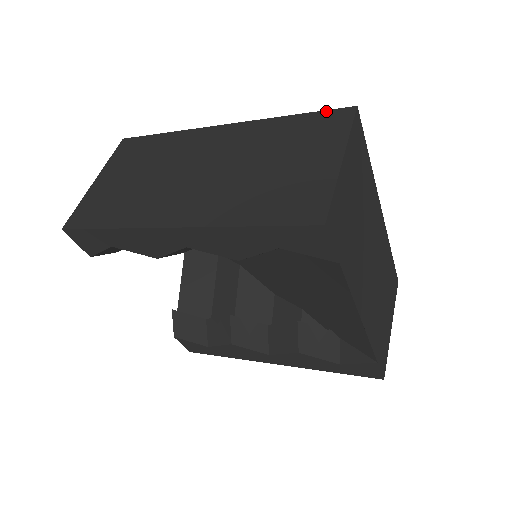
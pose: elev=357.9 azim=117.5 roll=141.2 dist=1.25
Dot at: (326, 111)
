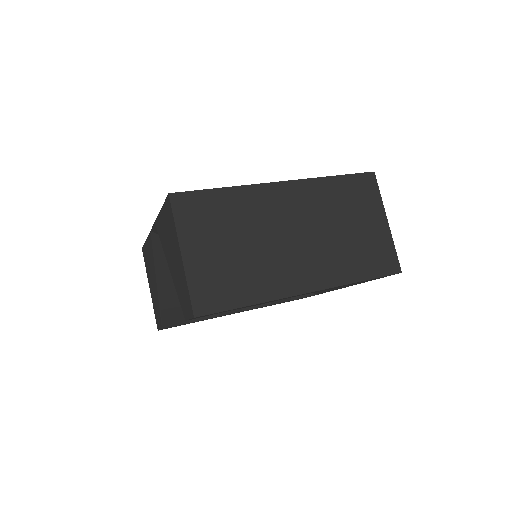
Dot at: (357, 175)
